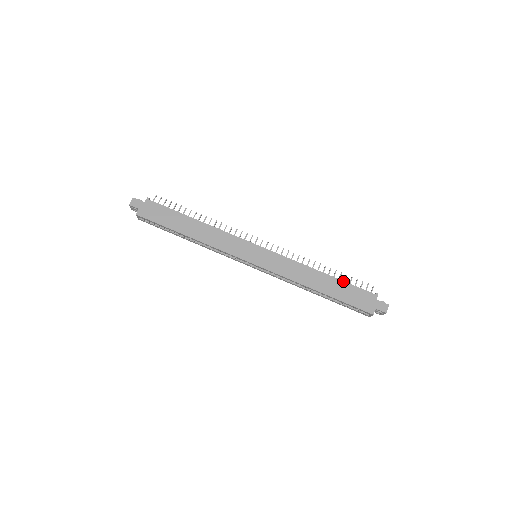
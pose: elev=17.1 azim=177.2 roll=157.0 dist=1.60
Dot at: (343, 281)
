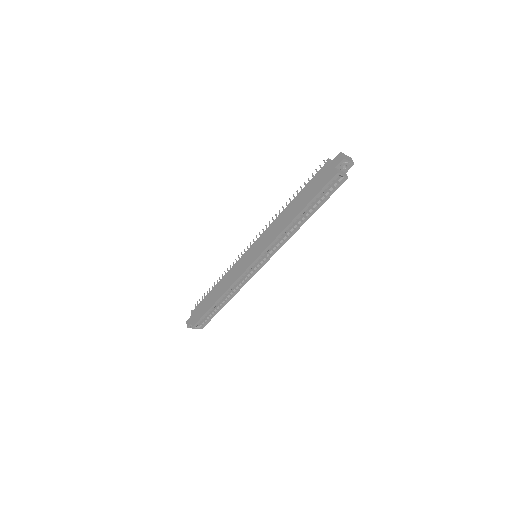
Dot at: (303, 189)
